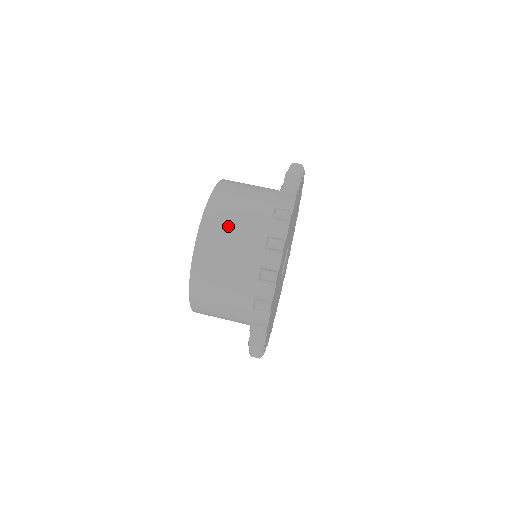
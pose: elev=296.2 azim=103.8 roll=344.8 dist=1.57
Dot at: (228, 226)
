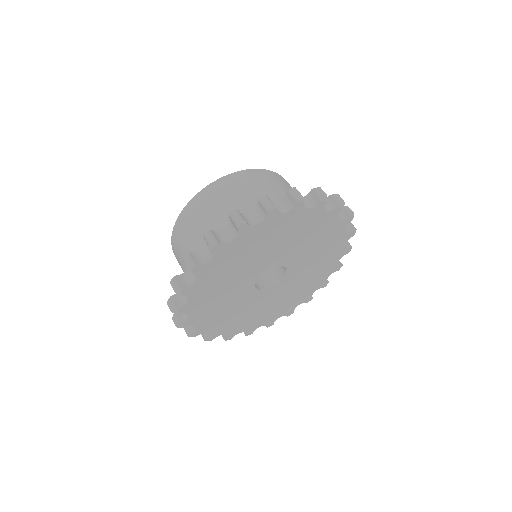
Dot at: (287, 187)
